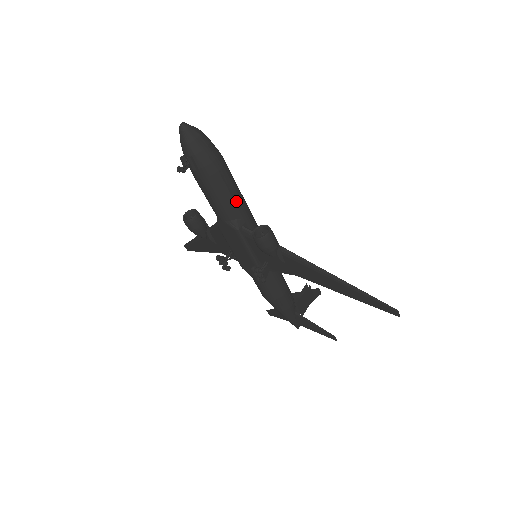
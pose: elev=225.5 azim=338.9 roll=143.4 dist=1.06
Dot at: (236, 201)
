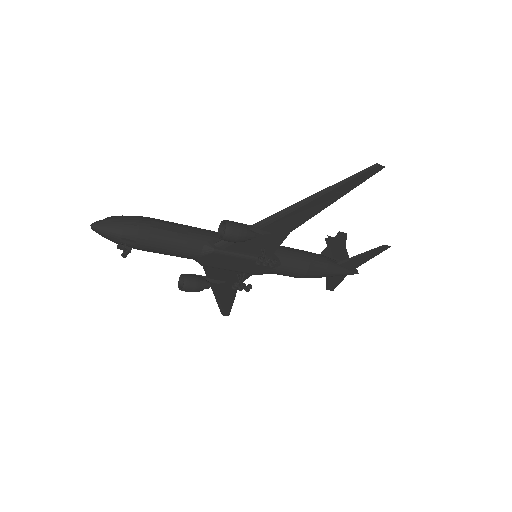
Dot at: (189, 233)
